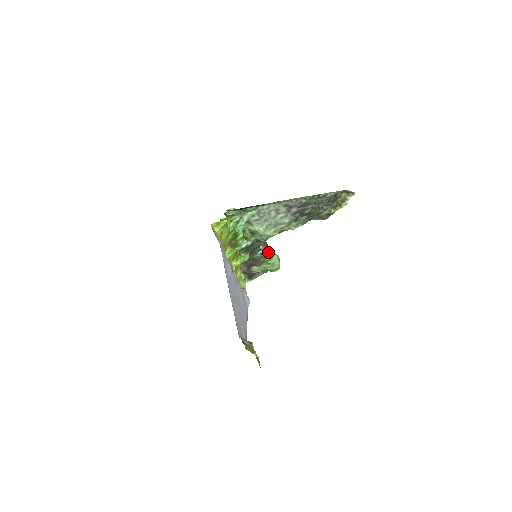
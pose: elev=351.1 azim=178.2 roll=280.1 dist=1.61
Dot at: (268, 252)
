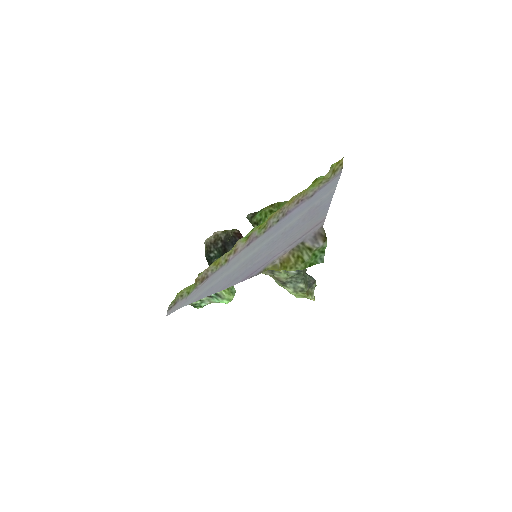
Dot at: occluded
